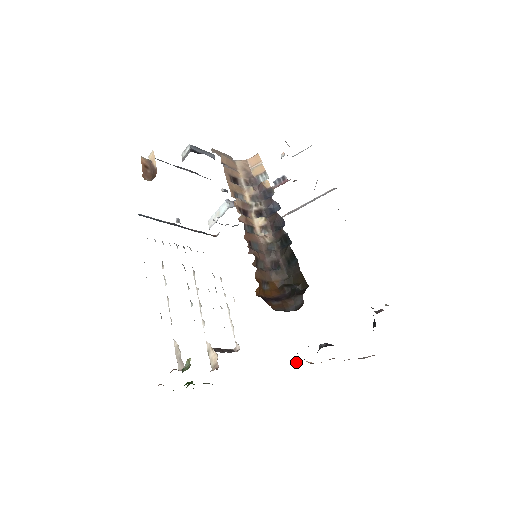
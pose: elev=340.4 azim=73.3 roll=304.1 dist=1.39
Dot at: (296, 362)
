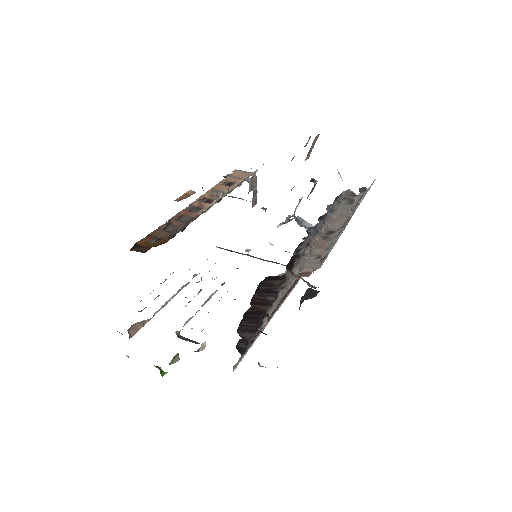
Dot at: occluded
